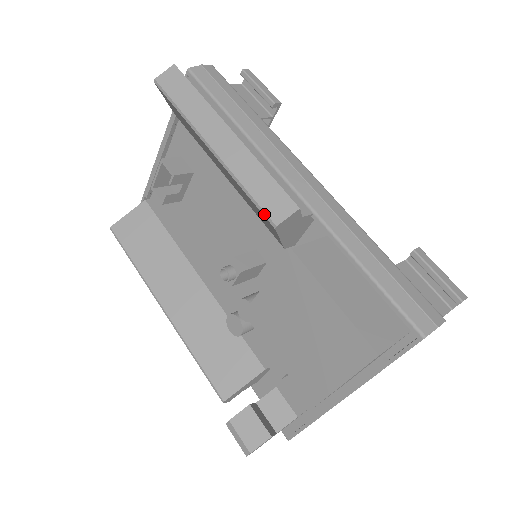
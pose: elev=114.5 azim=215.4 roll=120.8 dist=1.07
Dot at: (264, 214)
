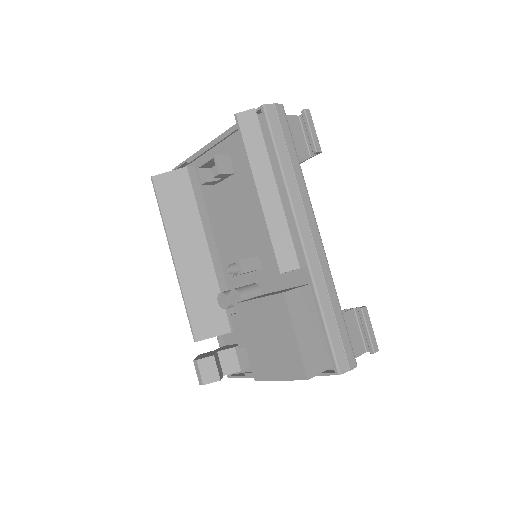
Dot at: (276, 261)
